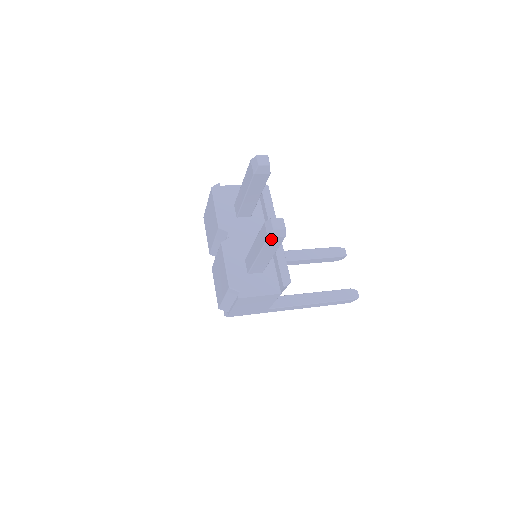
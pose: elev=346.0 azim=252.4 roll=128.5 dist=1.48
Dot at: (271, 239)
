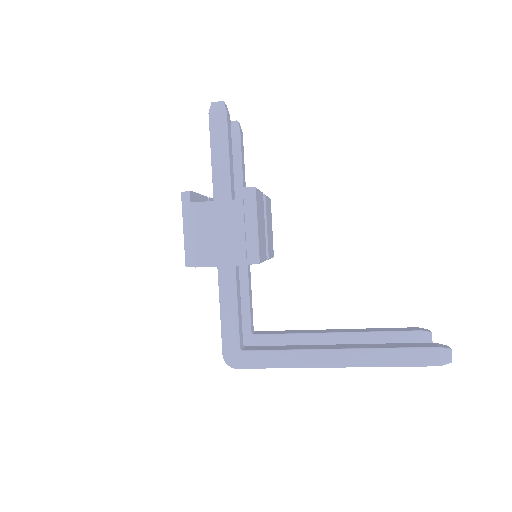
Dot at: (213, 116)
